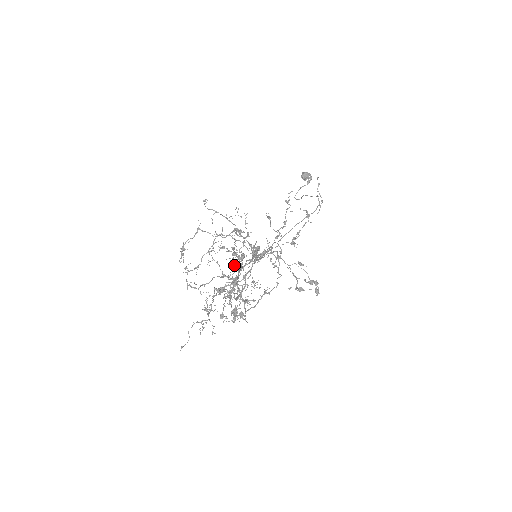
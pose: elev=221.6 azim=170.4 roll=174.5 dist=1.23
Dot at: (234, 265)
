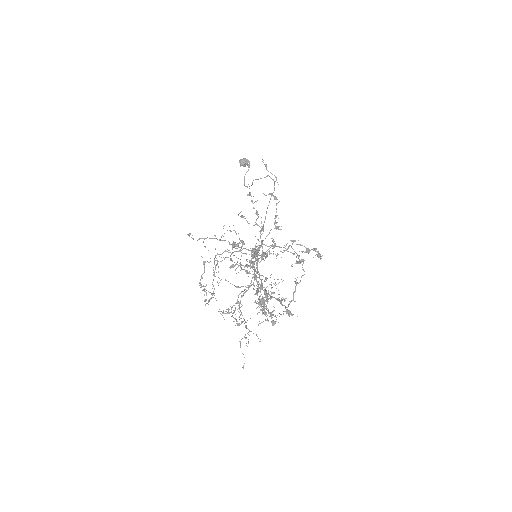
Dot at: (254, 275)
